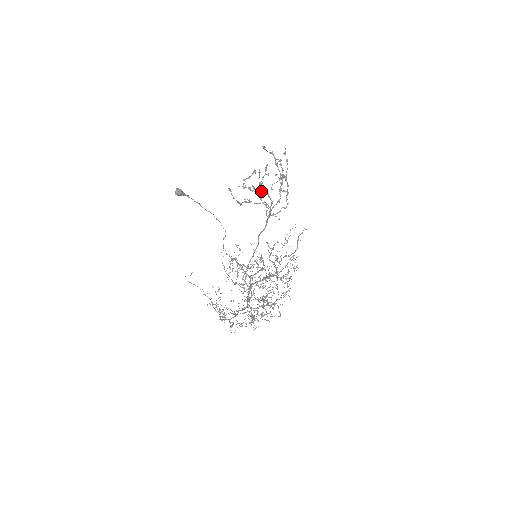
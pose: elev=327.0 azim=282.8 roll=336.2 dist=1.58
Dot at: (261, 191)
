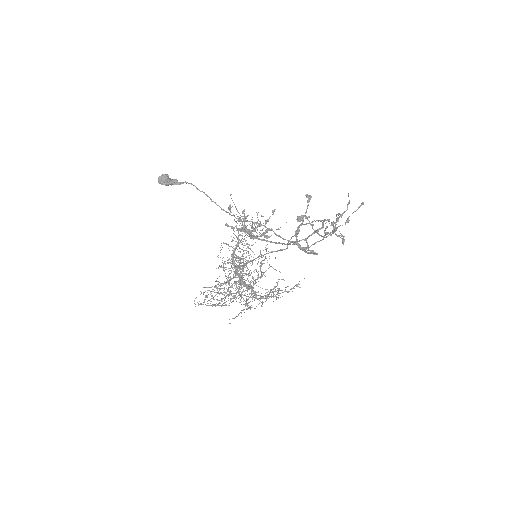
Dot at: (258, 238)
